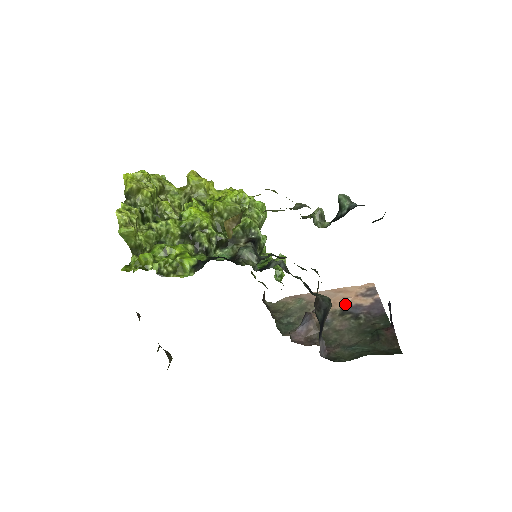
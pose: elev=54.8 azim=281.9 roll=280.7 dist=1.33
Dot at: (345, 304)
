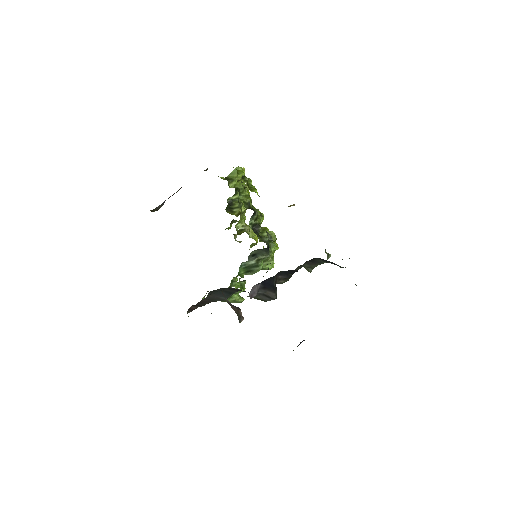
Dot at: occluded
